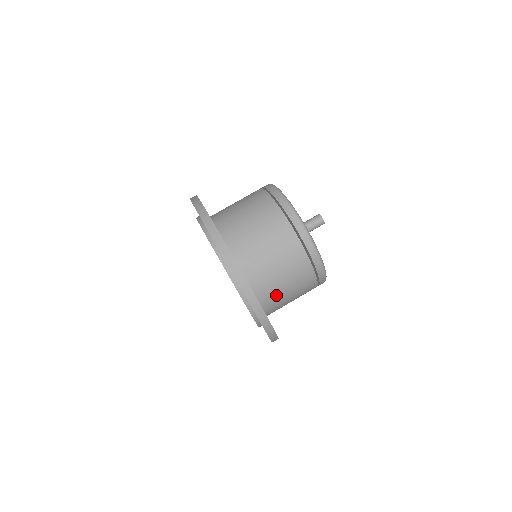
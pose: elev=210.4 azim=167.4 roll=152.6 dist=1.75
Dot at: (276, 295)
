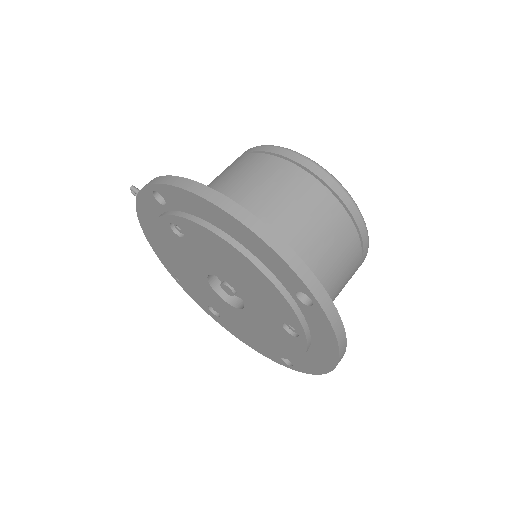
Dot at: occluded
